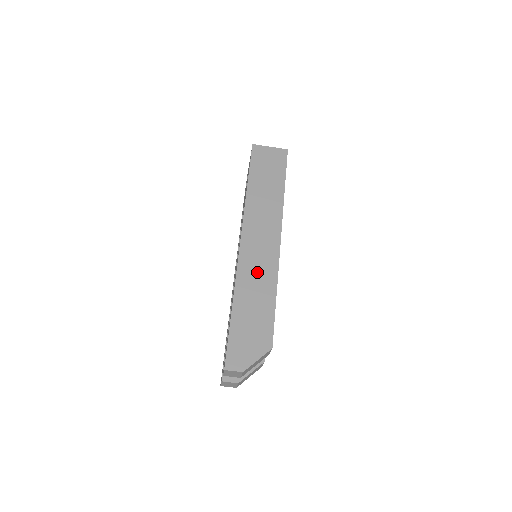
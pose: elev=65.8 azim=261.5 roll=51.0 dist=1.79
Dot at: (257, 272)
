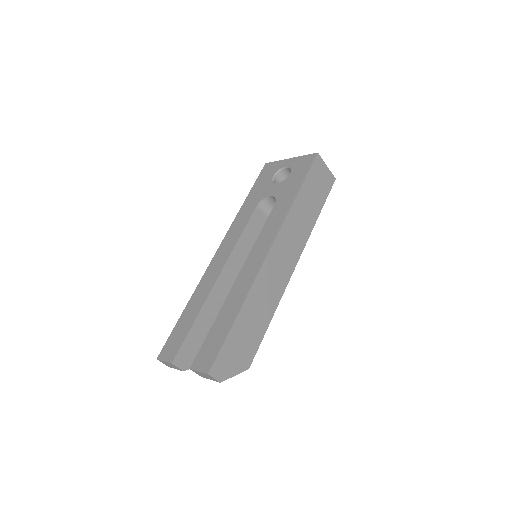
Dot at: (269, 288)
